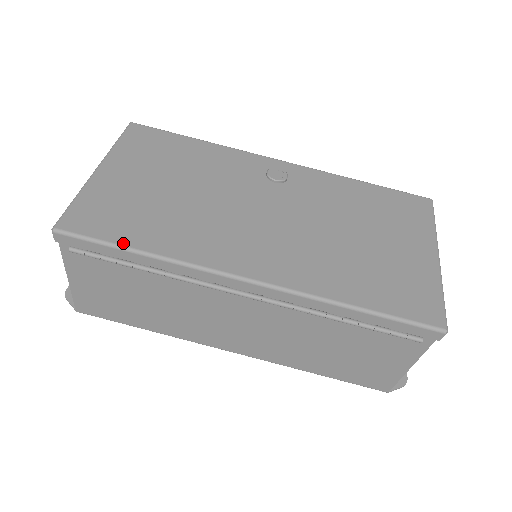
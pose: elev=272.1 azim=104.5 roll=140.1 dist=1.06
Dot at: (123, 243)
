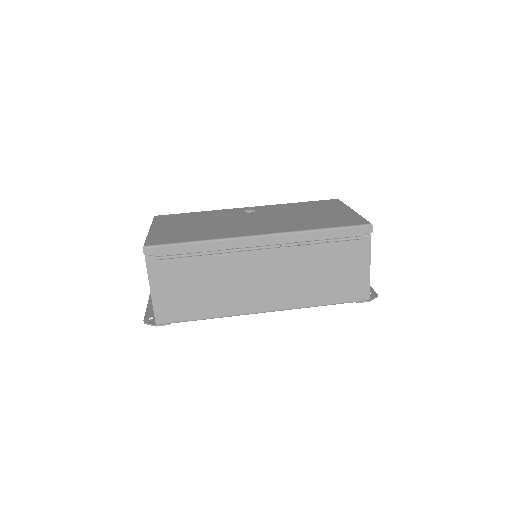
Dot at: (185, 241)
